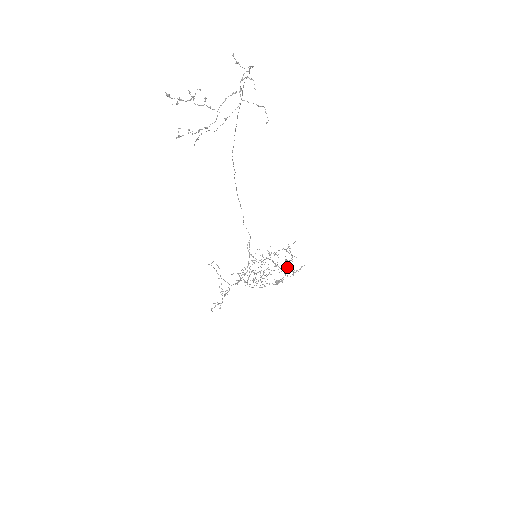
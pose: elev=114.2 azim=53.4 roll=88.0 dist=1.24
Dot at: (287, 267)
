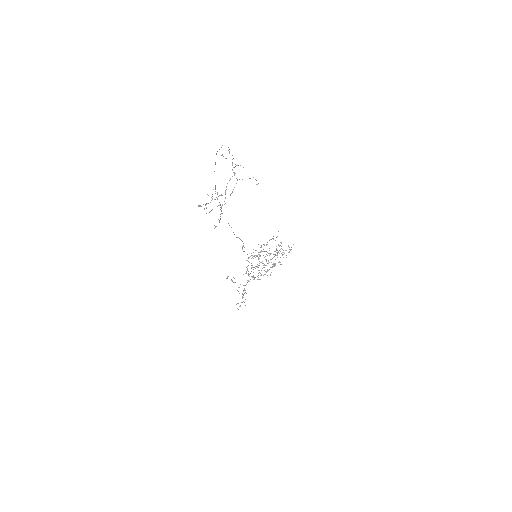
Dot at: occluded
